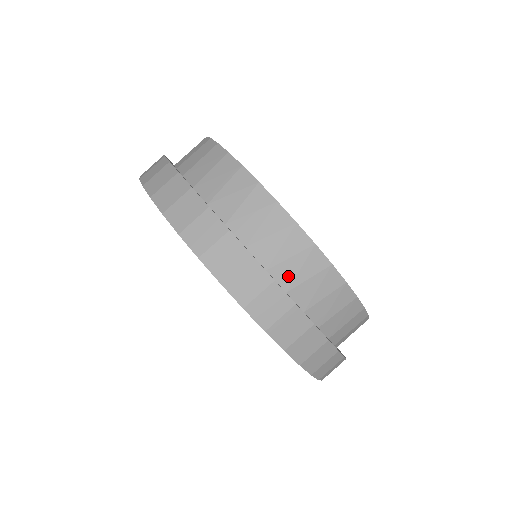
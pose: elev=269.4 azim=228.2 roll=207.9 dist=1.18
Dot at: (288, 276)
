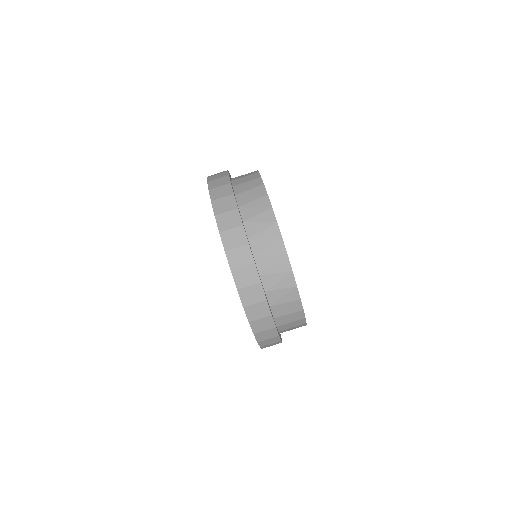
Dot at: (264, 266)
